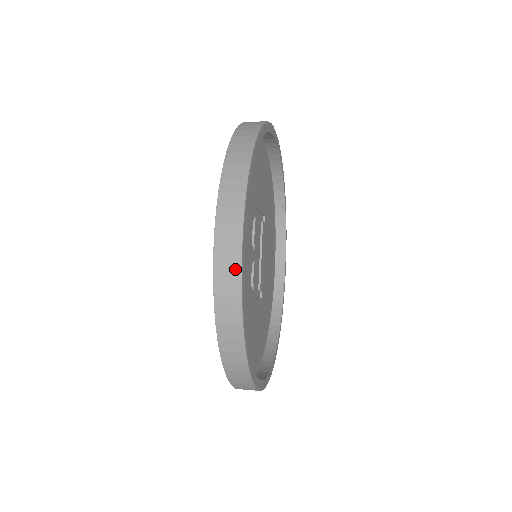
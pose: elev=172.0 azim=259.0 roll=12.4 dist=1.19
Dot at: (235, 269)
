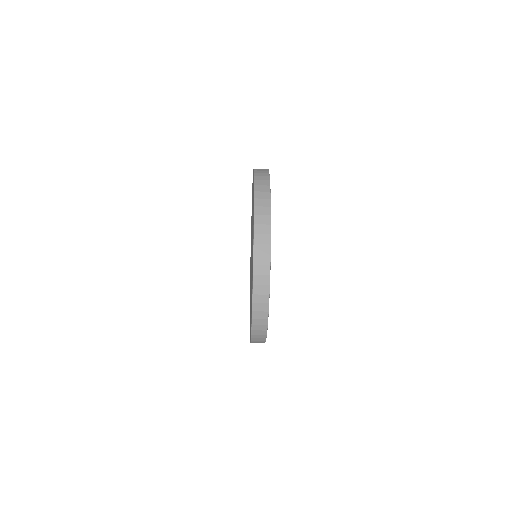
Dot at: (267, 250)
